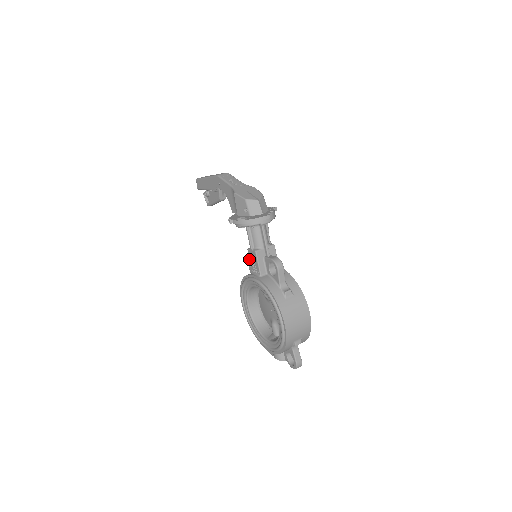
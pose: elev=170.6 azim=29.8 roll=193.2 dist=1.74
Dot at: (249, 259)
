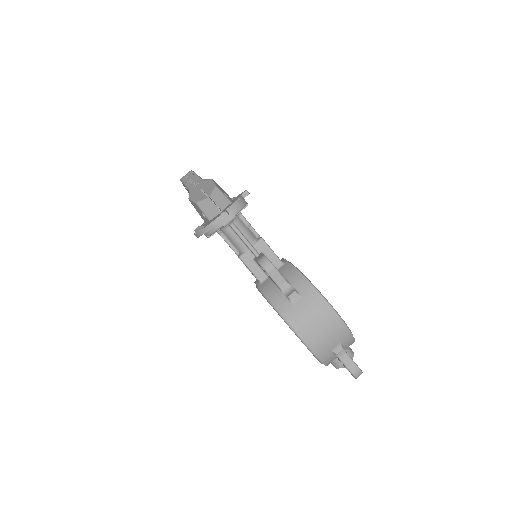
Dot at: occluded
